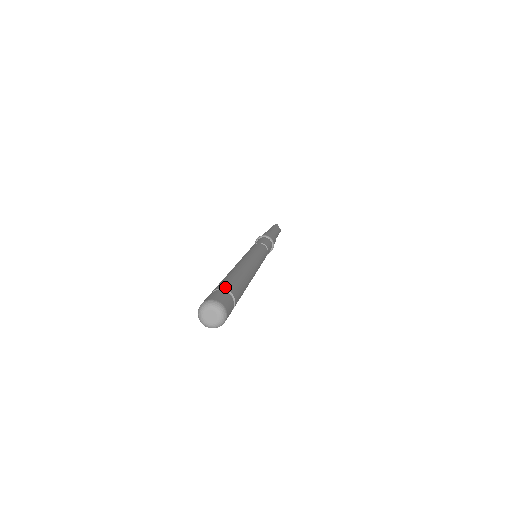
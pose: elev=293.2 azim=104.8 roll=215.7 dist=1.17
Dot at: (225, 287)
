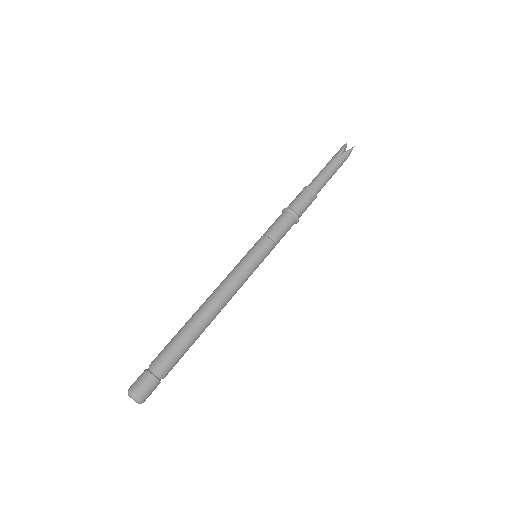
Dot at: (163, 372)
